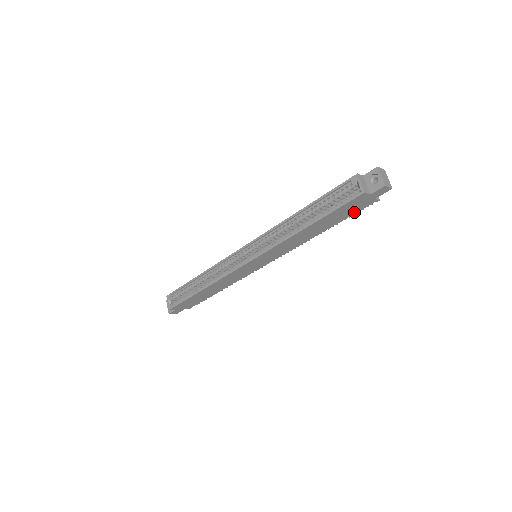
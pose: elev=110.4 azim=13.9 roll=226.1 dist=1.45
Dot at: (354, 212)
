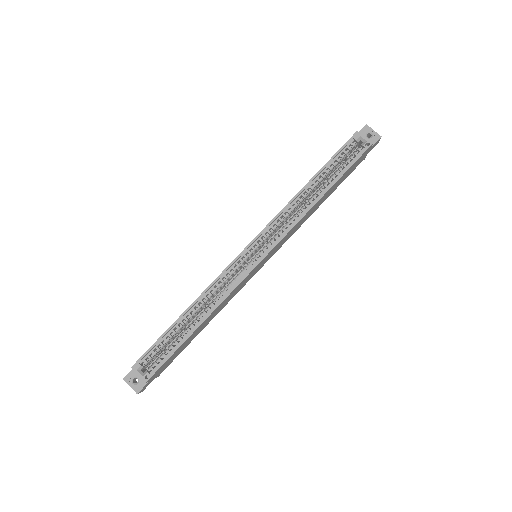
Dot at: (349, 174)
